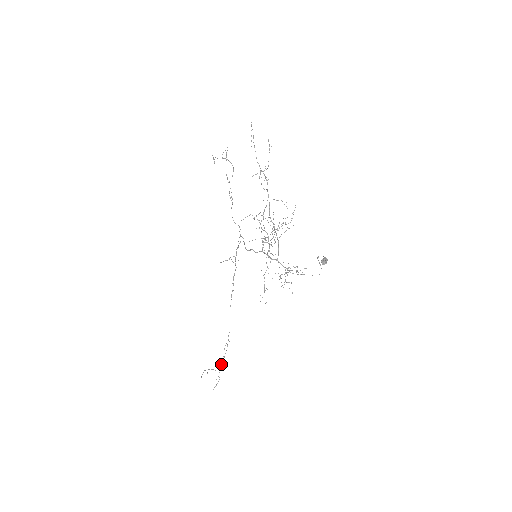
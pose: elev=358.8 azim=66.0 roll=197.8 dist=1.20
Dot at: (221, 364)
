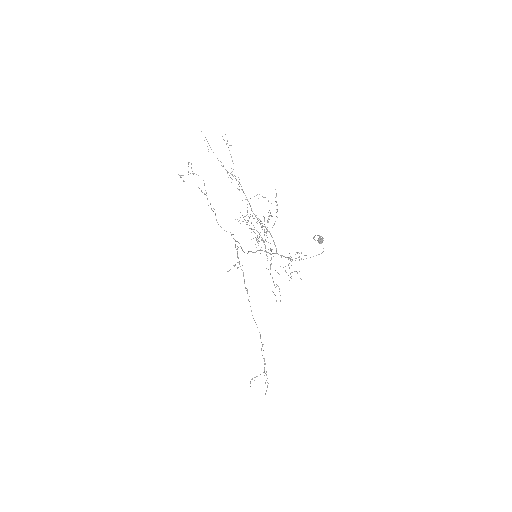
Dot at: (264, 368)
